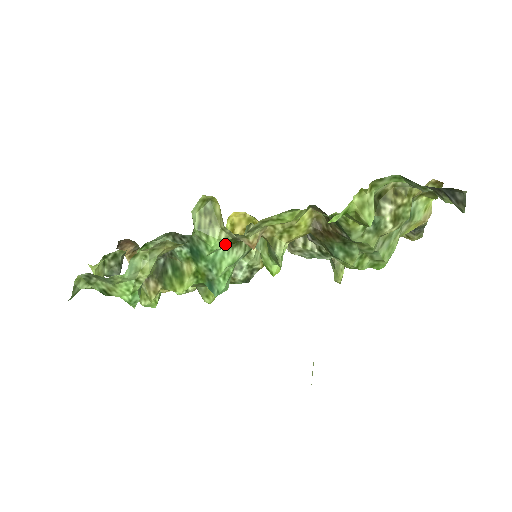
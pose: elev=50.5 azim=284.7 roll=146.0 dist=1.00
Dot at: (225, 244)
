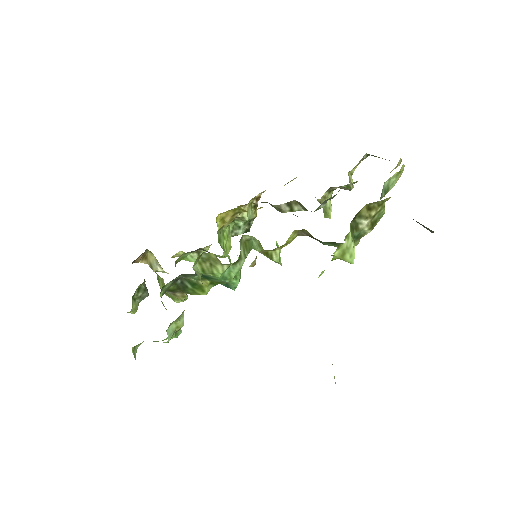
Dot at: (228, 267)
